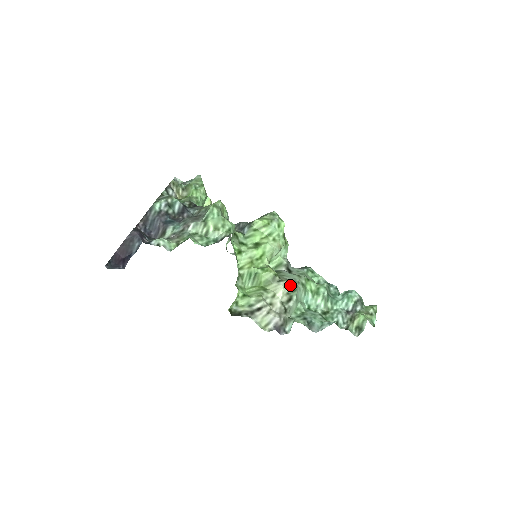
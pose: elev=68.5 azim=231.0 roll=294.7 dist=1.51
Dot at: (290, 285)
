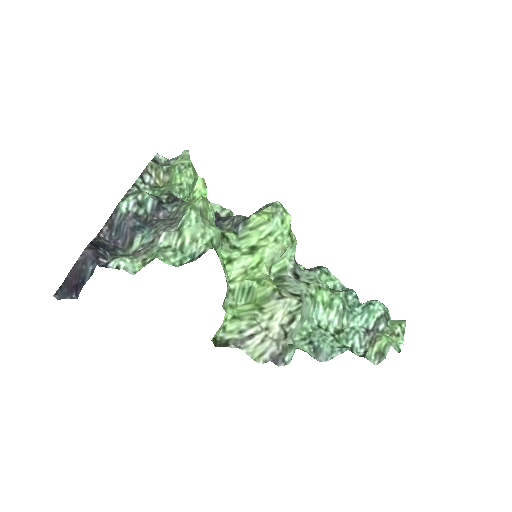
Dot at: (293, 302)
